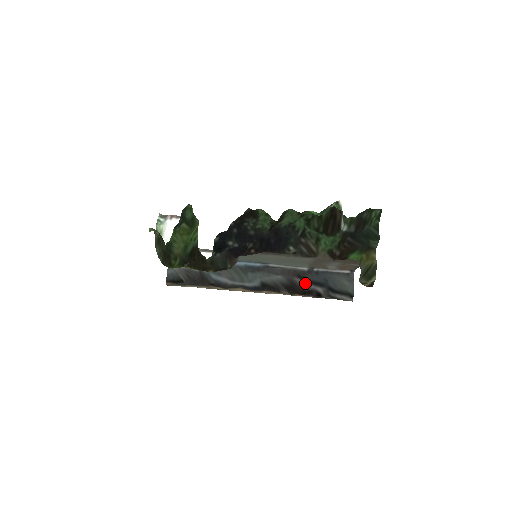
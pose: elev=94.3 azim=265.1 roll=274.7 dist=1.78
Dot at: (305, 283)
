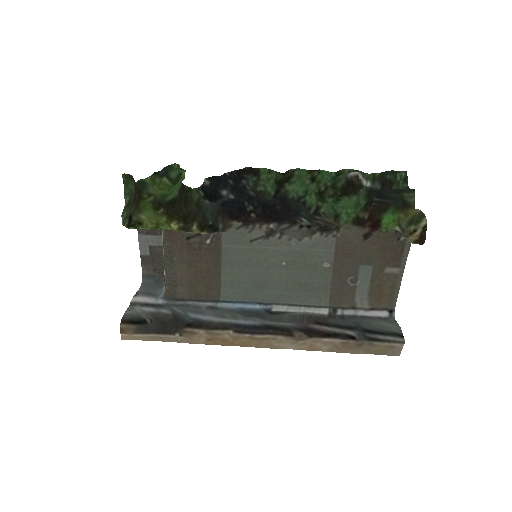
Dot at: (327, 328)
